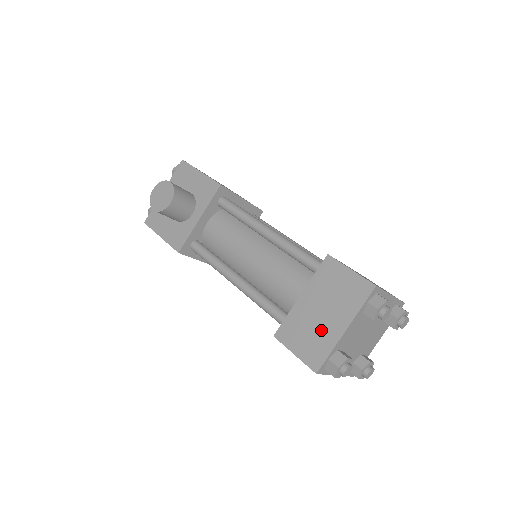
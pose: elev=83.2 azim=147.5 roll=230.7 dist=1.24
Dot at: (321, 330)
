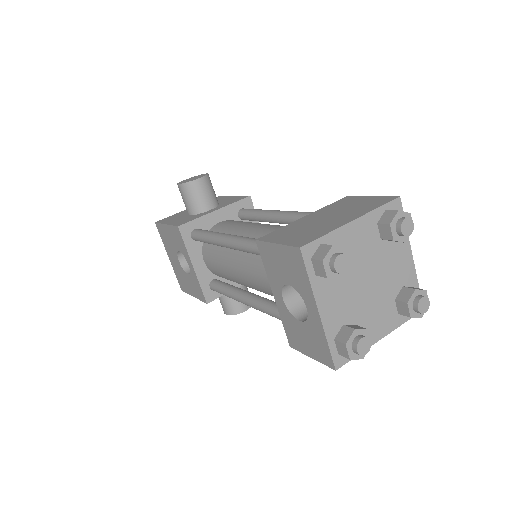
Dot at: (320, 226)
